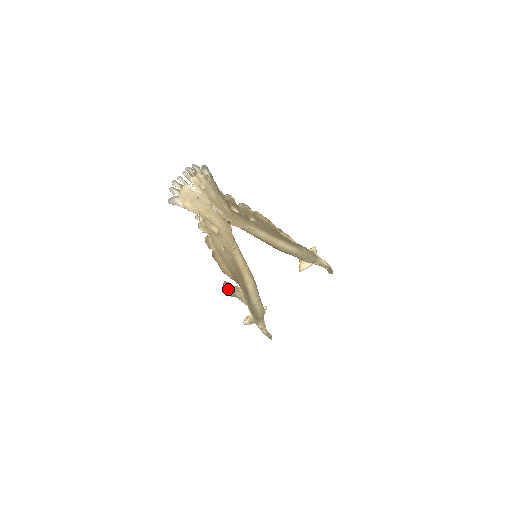
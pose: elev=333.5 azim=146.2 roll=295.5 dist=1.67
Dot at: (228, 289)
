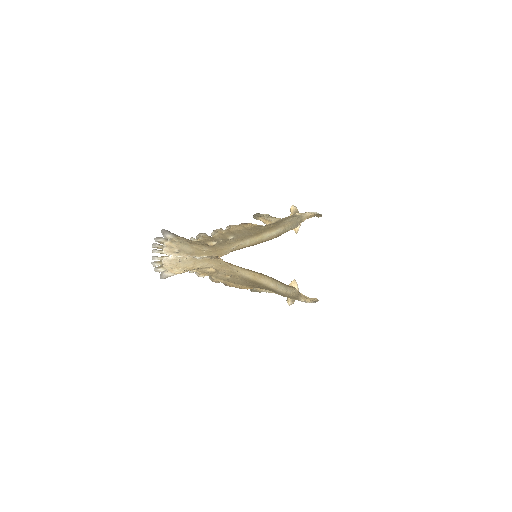
Dot at: occluded
